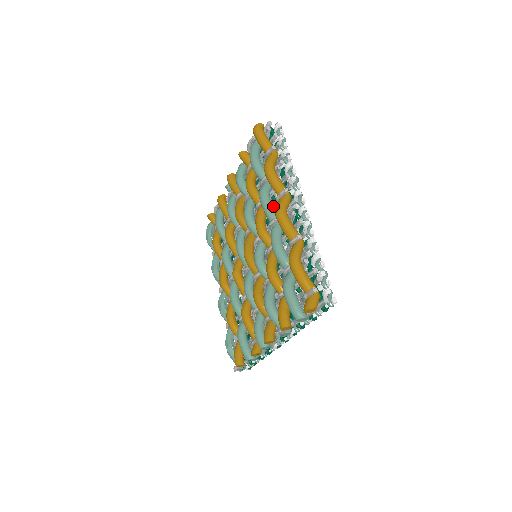
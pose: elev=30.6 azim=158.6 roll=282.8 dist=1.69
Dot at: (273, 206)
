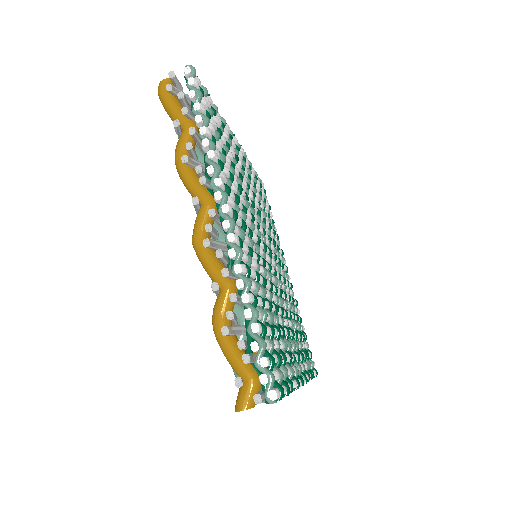
Dot at: occluded
